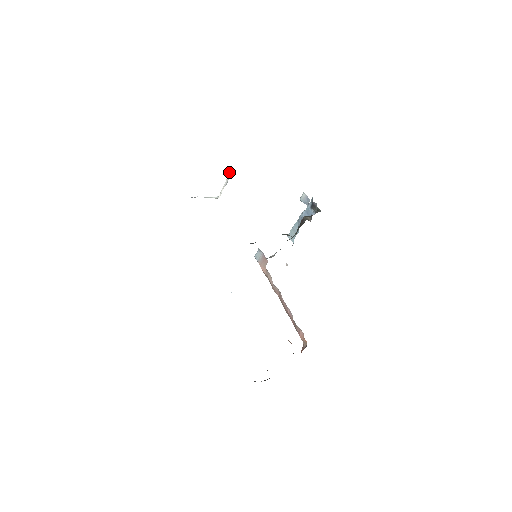
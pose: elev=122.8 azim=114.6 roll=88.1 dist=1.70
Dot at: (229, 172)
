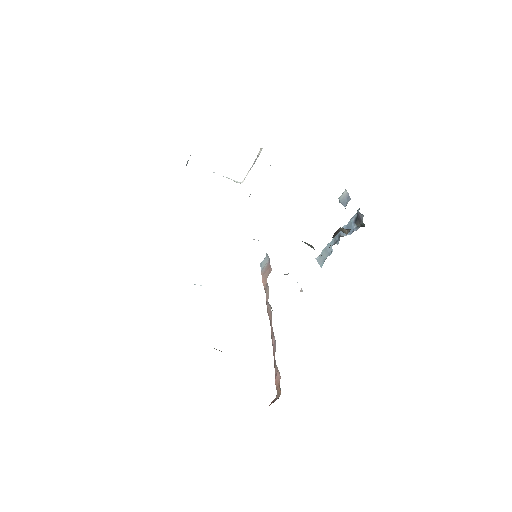
Dot at: (260, 150)
